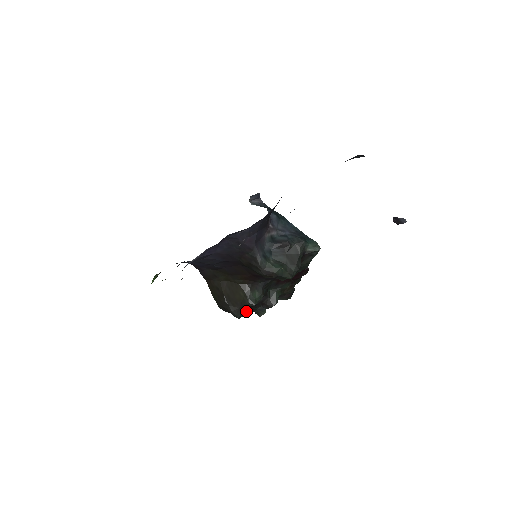
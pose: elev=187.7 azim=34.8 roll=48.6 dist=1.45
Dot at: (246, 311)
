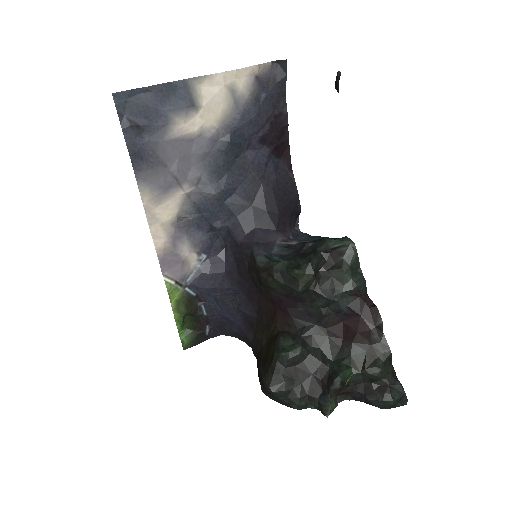
Dot at: (281, 378)
